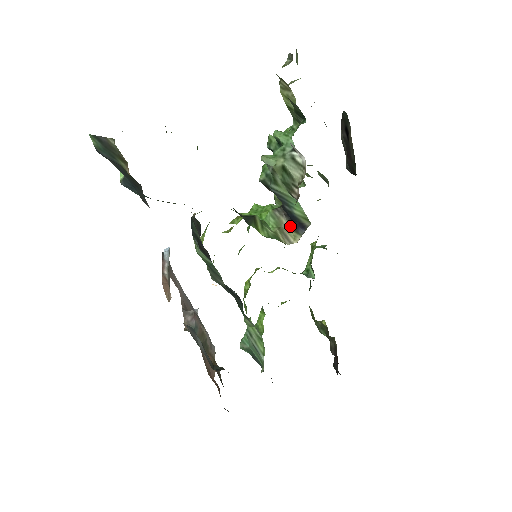
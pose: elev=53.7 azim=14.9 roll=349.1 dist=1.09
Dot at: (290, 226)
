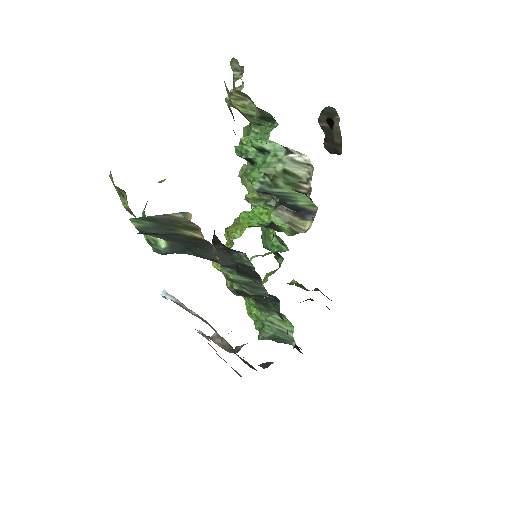
Dot at: (296, 217)
